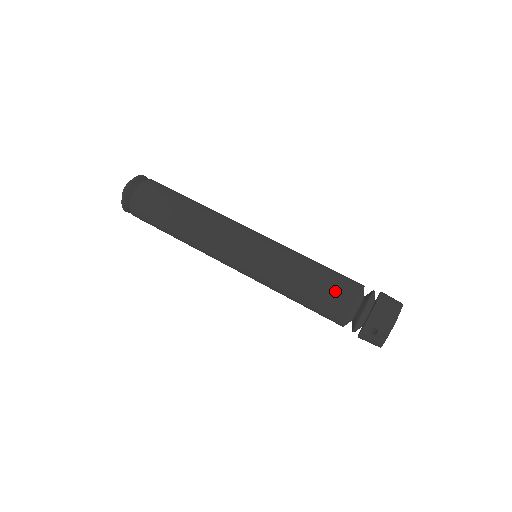
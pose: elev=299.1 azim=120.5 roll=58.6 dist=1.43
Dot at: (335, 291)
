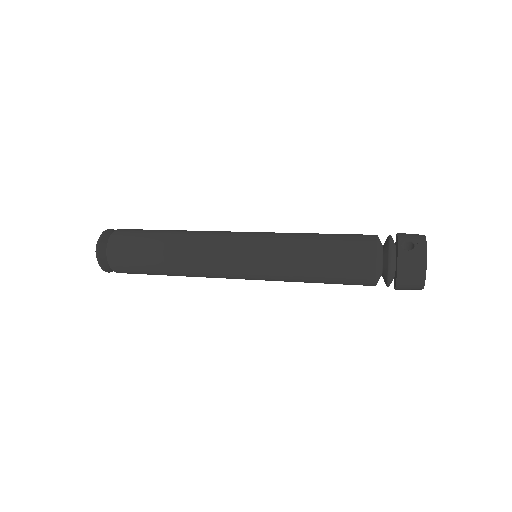
Dot at: (353, 234)
